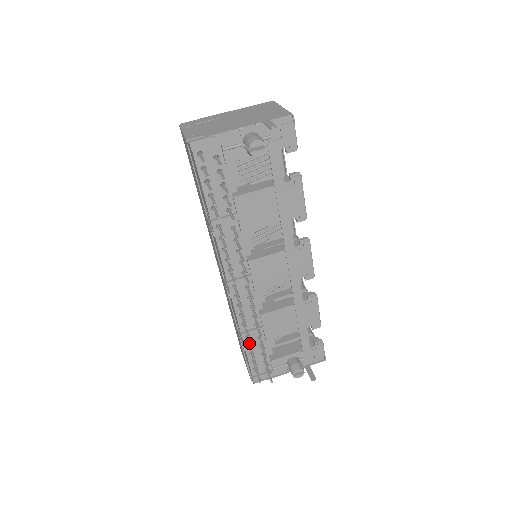
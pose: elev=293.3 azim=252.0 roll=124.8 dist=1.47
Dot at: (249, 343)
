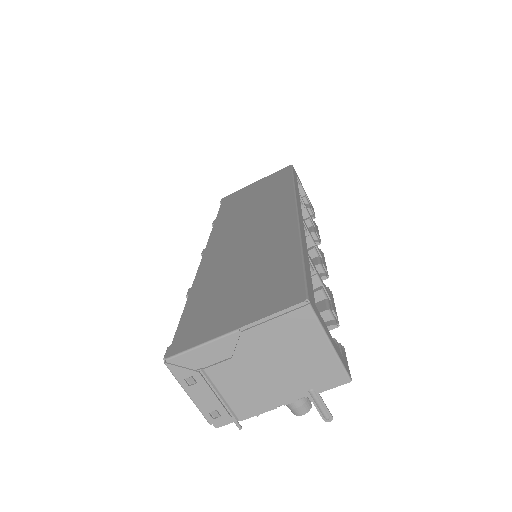
Dot at: occluded
